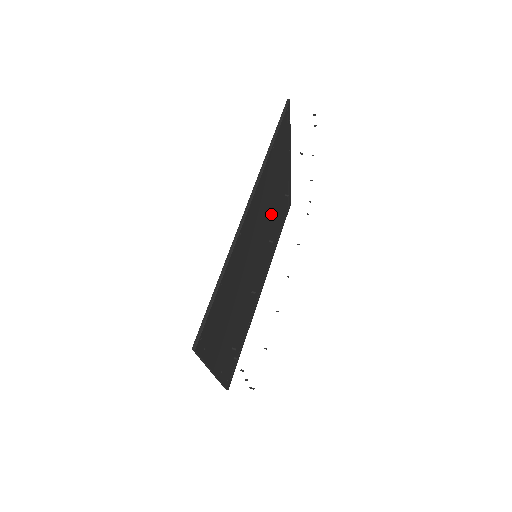
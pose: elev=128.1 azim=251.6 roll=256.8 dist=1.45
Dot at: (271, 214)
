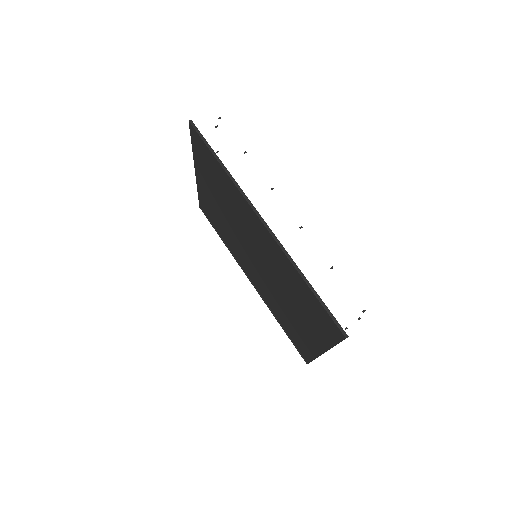
Dot at: (230, 219)
